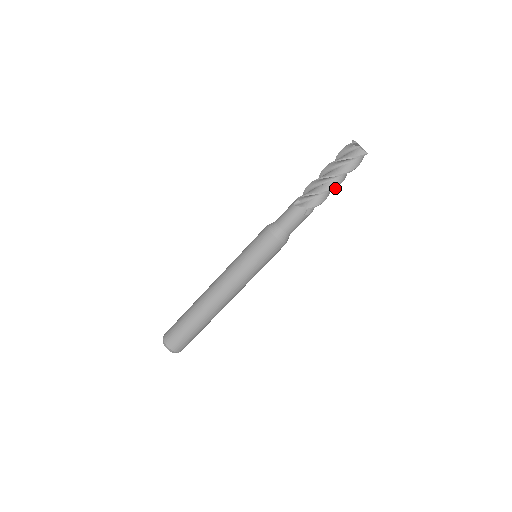
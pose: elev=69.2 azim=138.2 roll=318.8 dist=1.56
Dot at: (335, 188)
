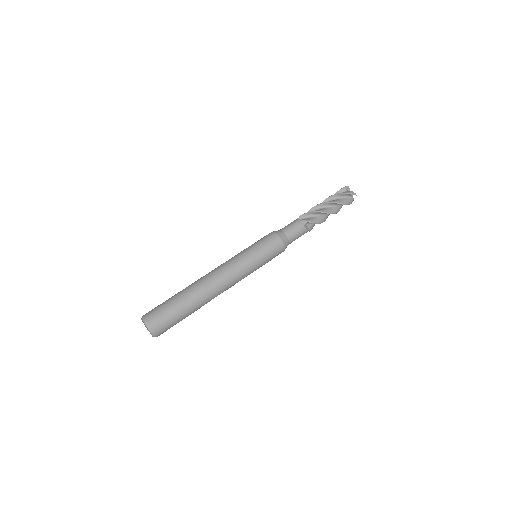
Dot at: occluded
